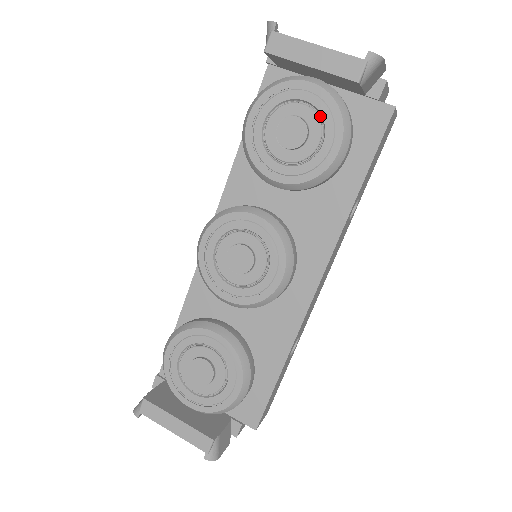
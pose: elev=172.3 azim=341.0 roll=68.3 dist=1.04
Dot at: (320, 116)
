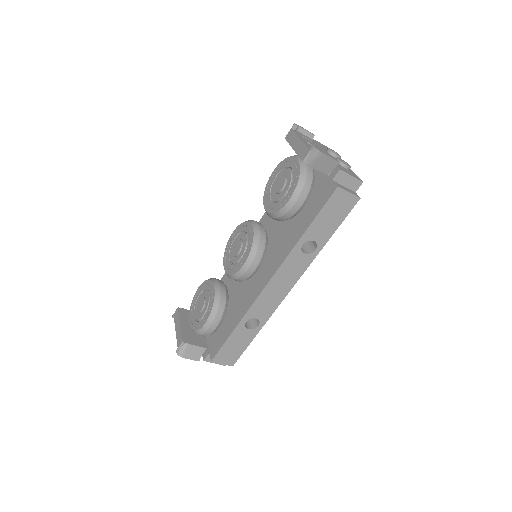
Dot at: (293, 179)
